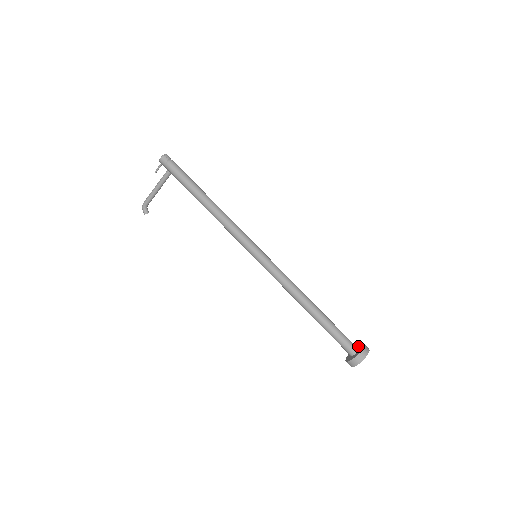
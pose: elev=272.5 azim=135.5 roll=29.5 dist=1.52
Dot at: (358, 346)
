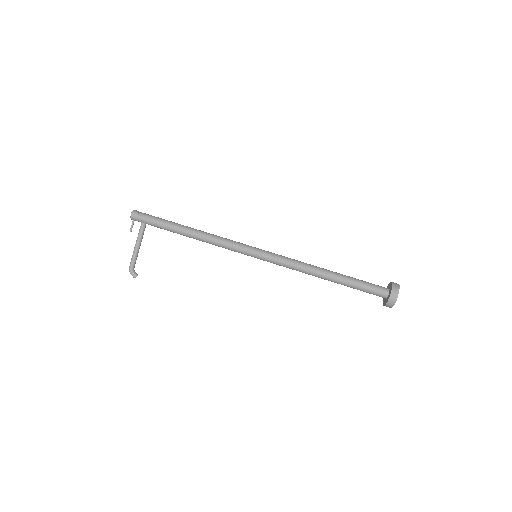
Dot at: occluded
